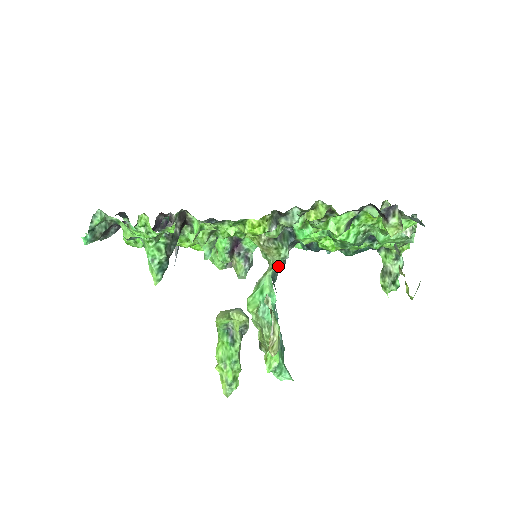
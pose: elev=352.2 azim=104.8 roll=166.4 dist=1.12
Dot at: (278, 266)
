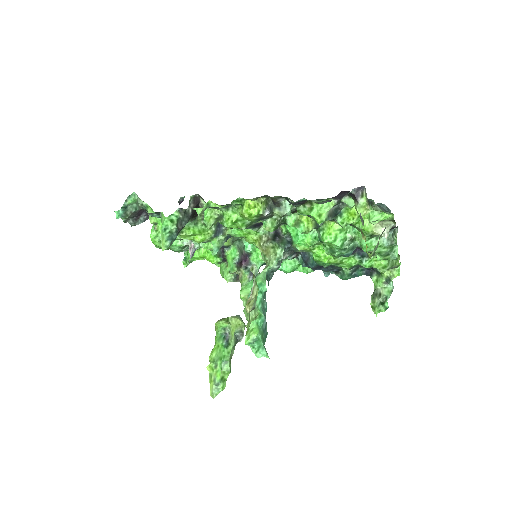
Dot at: (273, 265)
